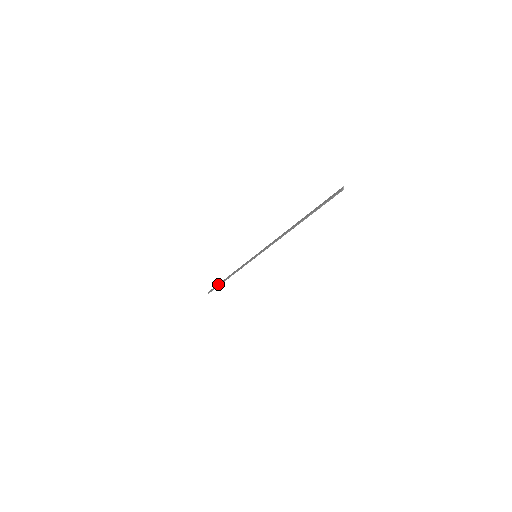
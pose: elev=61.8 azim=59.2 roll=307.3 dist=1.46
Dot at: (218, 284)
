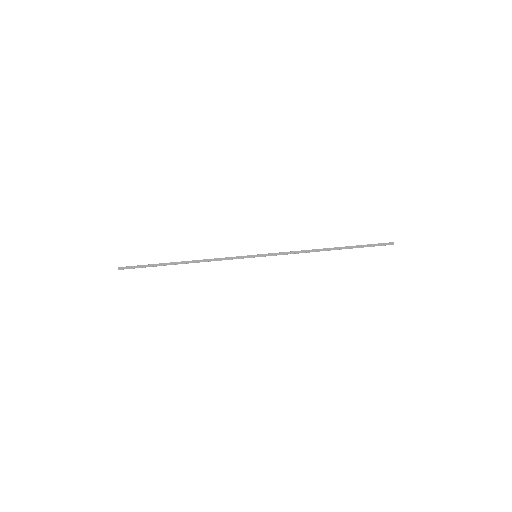
Dot at: (155, 264)
